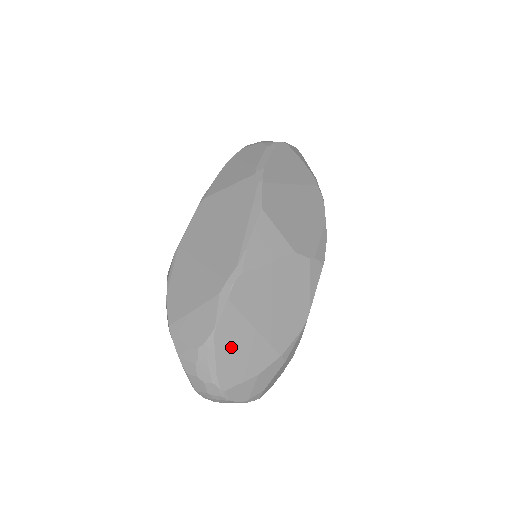
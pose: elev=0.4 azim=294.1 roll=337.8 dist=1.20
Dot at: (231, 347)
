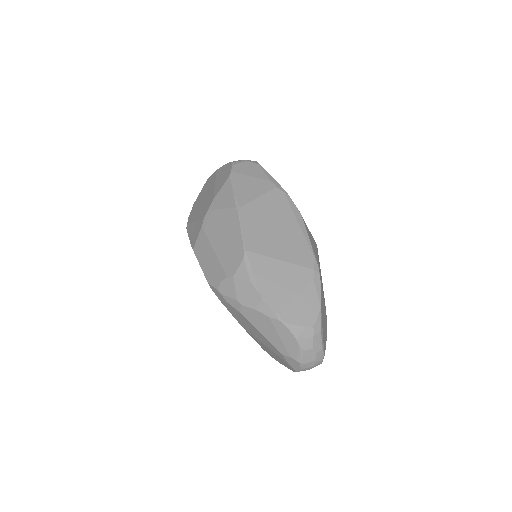
Dot at: (323, 320)
